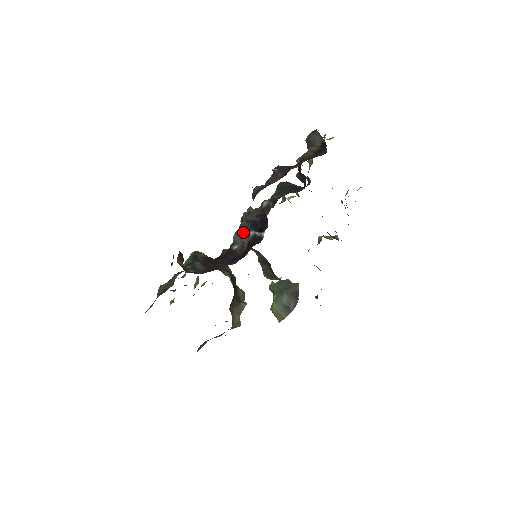
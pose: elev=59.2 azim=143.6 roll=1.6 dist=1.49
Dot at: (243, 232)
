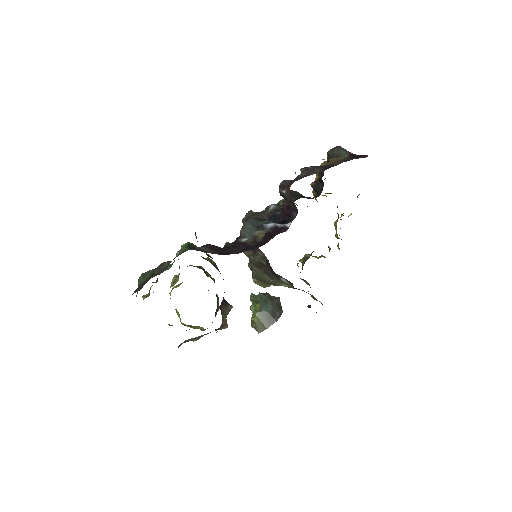
Dot at: (252, 227)
